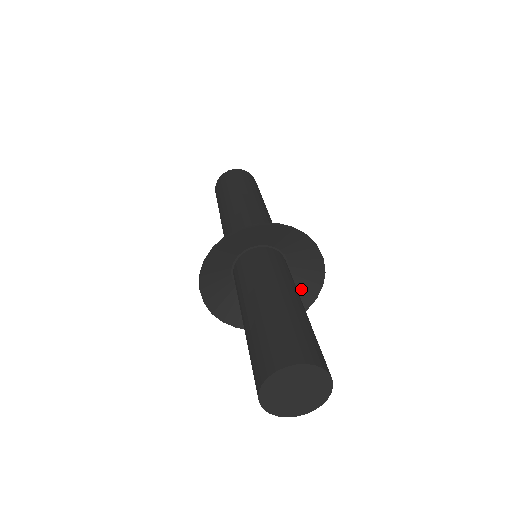
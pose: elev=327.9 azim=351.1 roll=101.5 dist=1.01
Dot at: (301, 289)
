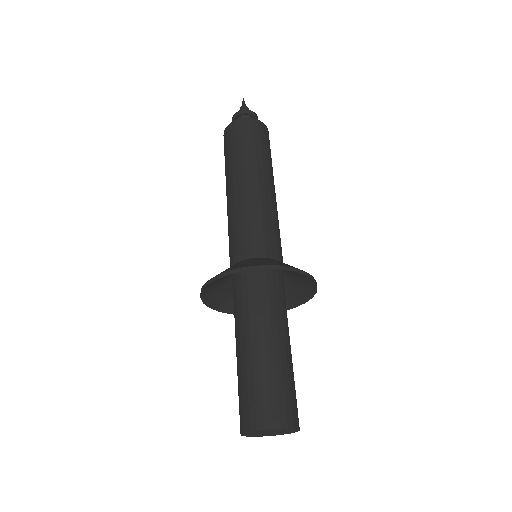
Dot at: (301, 280)
